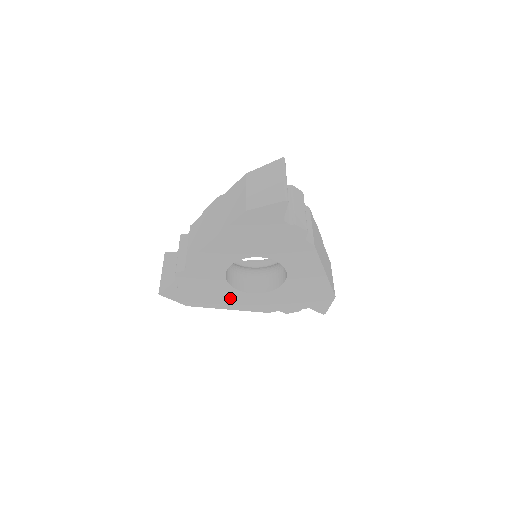
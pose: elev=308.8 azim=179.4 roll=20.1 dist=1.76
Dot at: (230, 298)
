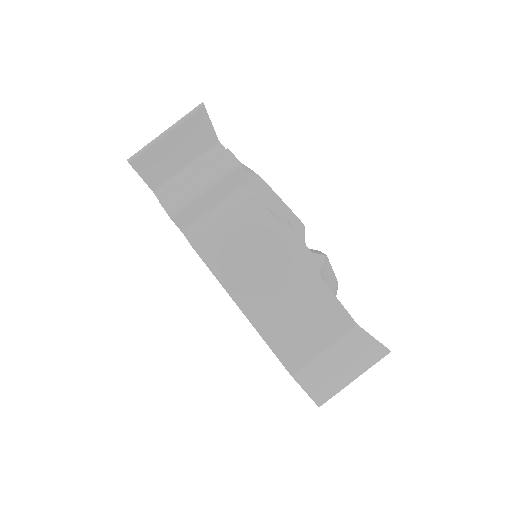
Dot at: occluded
